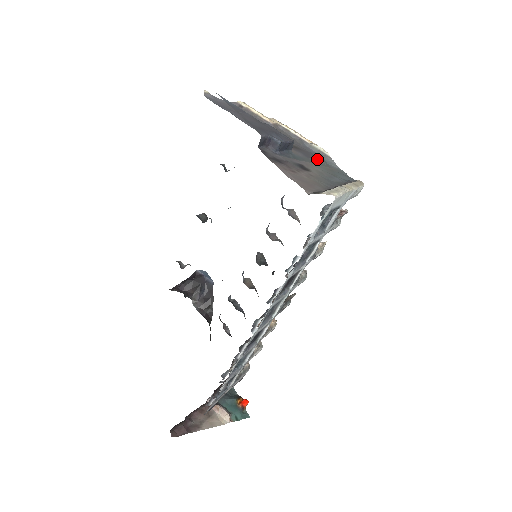
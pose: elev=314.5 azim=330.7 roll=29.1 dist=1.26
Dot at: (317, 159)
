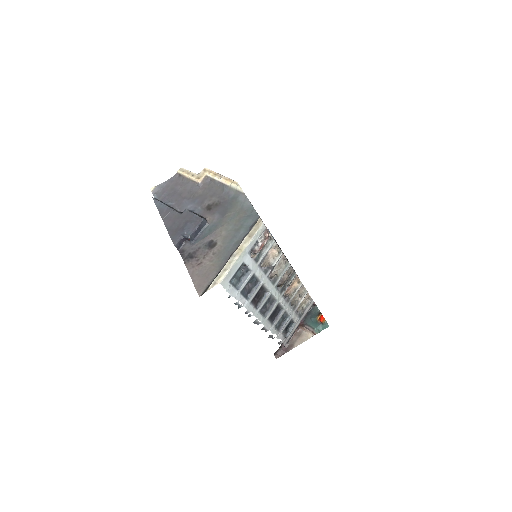
Dot at: (231, 209)
